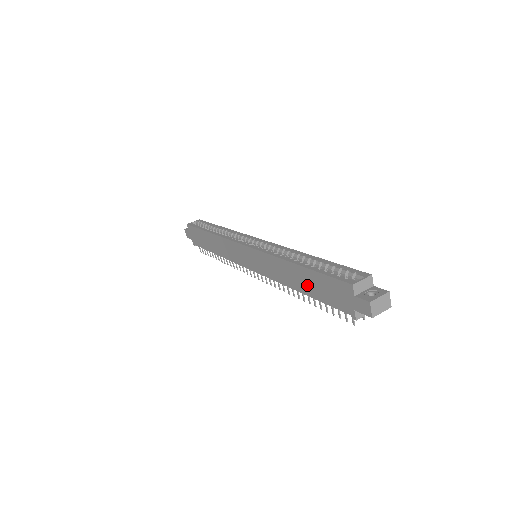
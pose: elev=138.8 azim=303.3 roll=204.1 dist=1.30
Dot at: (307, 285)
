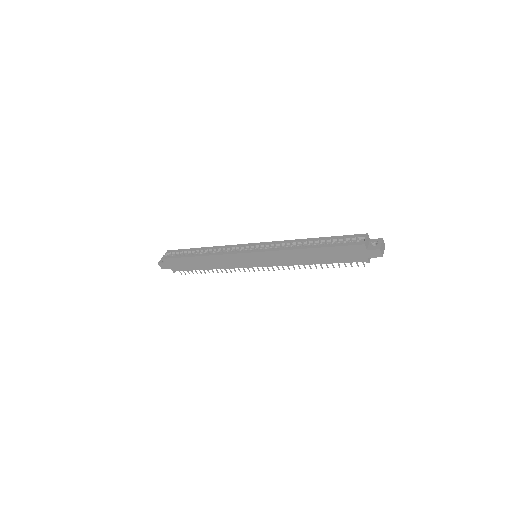
Dot at: (322, 258)
